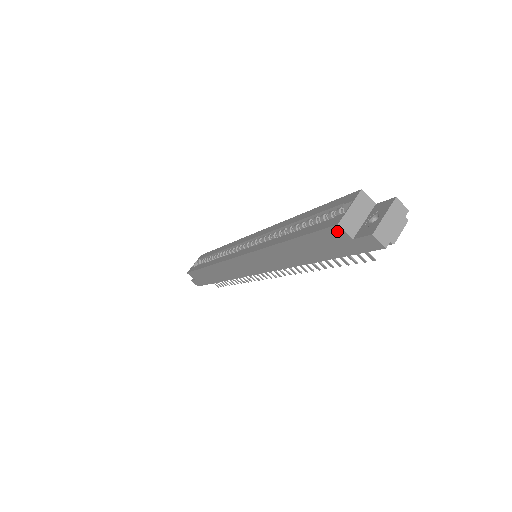
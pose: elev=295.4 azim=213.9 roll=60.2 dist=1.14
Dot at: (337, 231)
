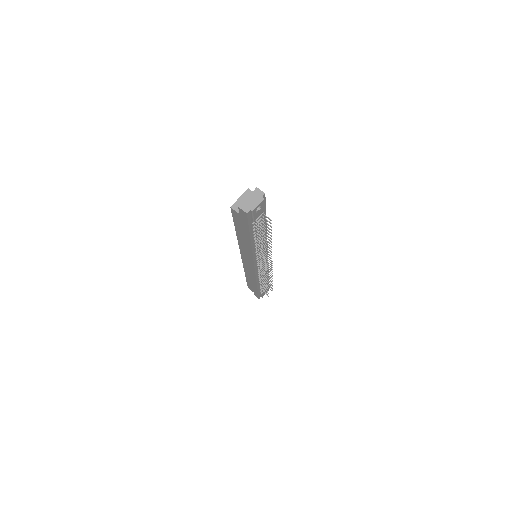
Dot at: (234, 212)
